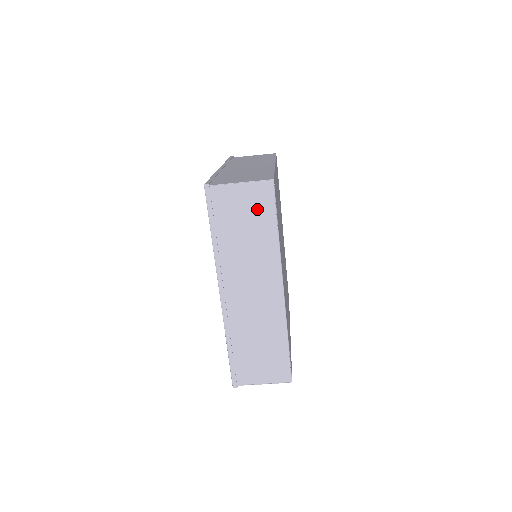
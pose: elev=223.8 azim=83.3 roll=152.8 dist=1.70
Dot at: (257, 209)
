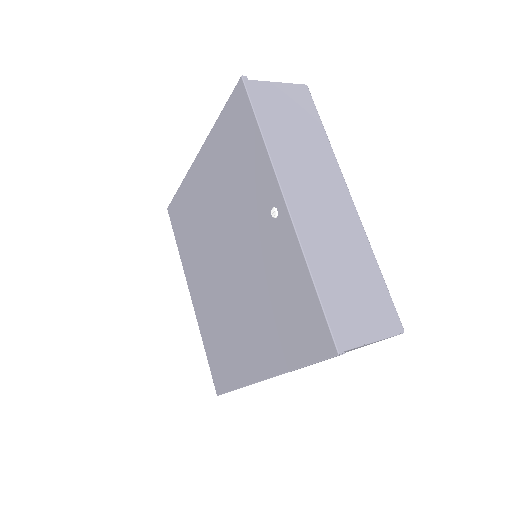
Dot at: occluded
